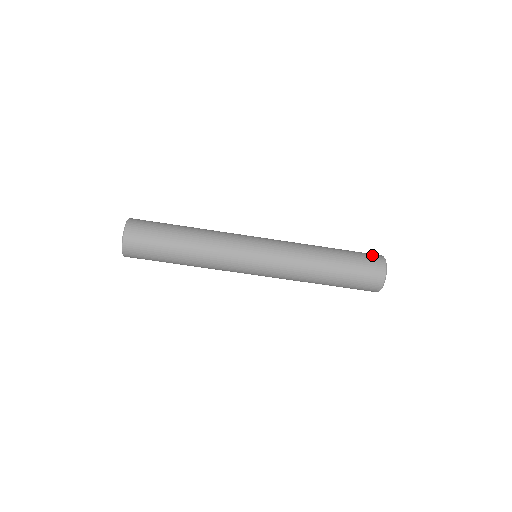
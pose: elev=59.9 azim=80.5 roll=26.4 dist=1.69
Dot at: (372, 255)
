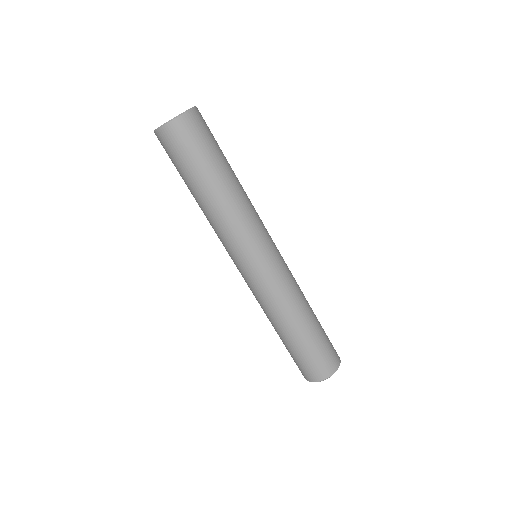
Dot at: occluded
